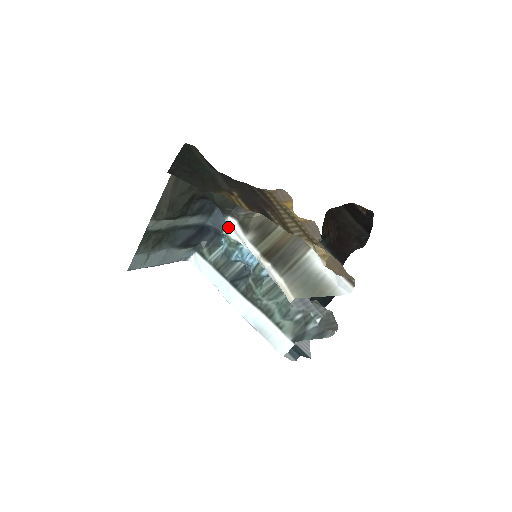
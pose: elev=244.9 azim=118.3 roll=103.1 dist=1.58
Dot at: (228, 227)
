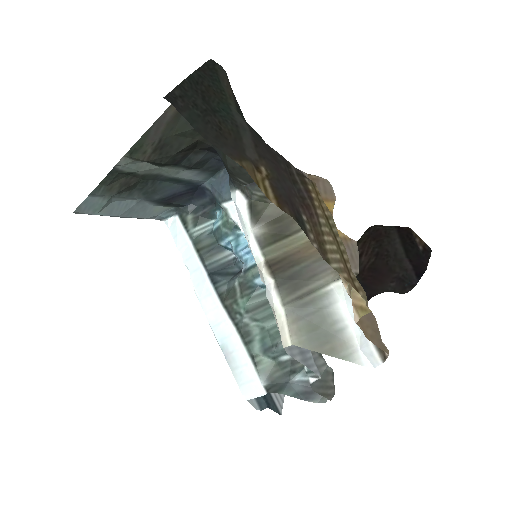
Dot at: (231, 200)
